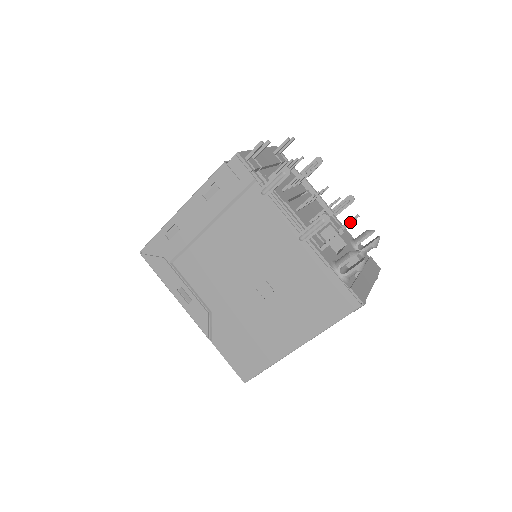
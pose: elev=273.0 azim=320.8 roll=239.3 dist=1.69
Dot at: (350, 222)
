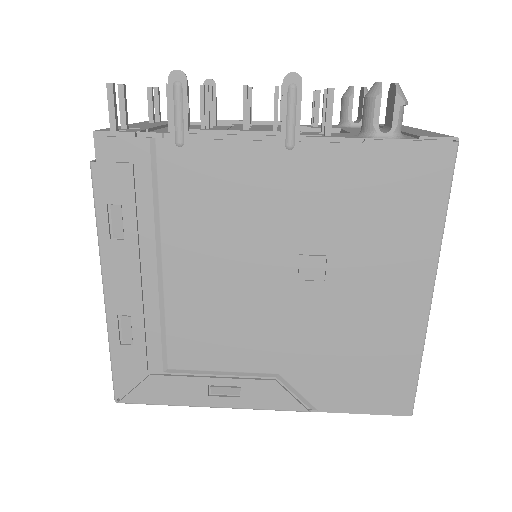
Dot at: (316, 101)
